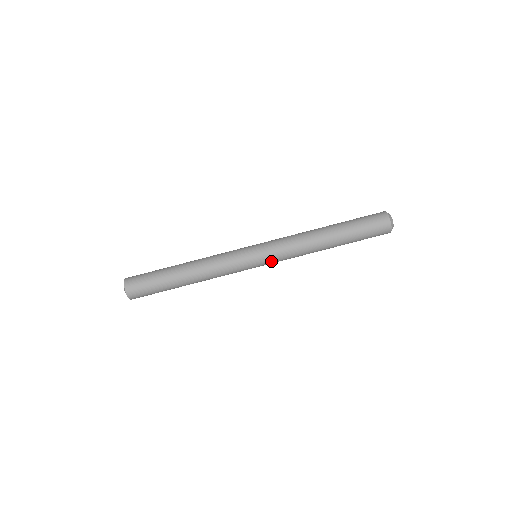
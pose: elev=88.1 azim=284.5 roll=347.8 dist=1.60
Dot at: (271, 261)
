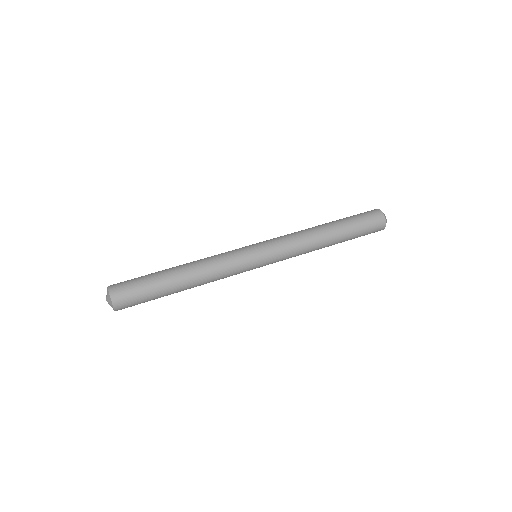
Dot at: (274, 259)
